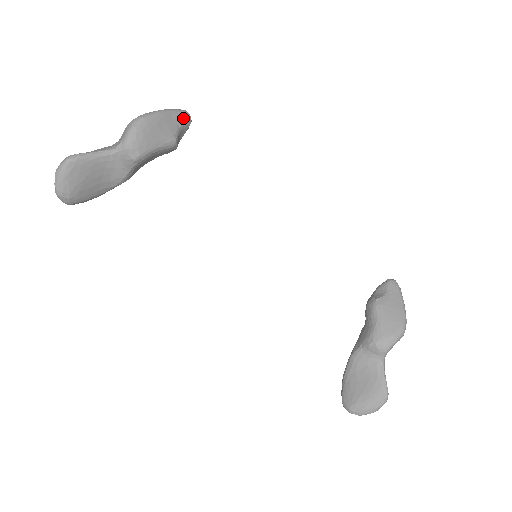
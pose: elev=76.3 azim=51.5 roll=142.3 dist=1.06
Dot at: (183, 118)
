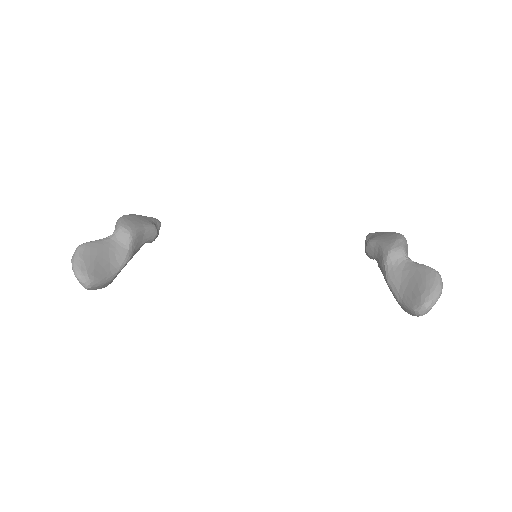
Dot at: (153, 219)
